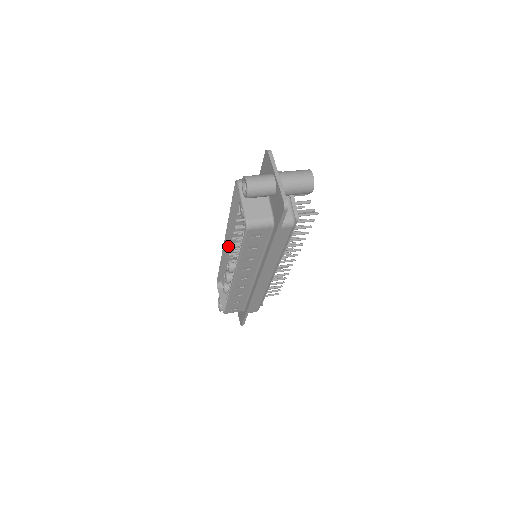
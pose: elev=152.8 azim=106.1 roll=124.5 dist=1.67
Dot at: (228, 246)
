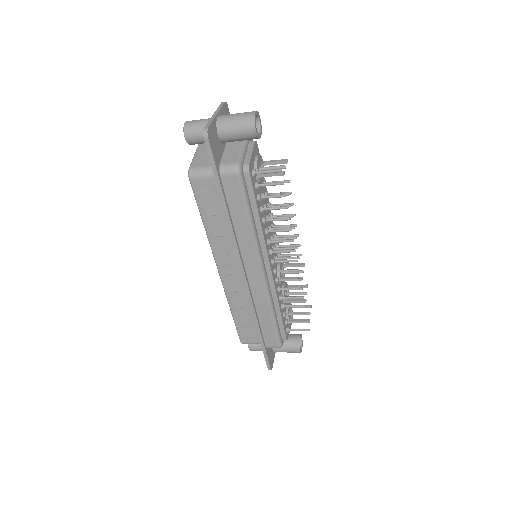
Dot at: occluded
